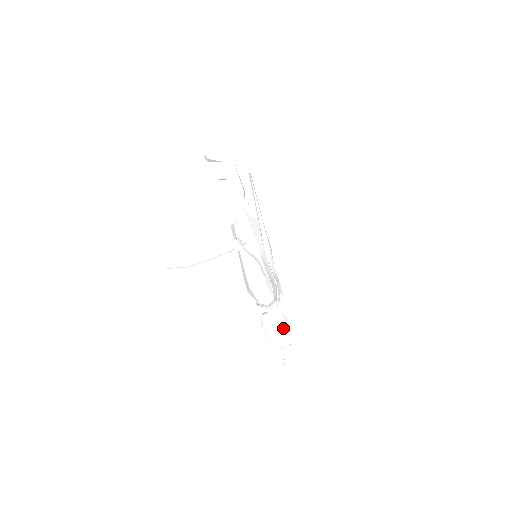
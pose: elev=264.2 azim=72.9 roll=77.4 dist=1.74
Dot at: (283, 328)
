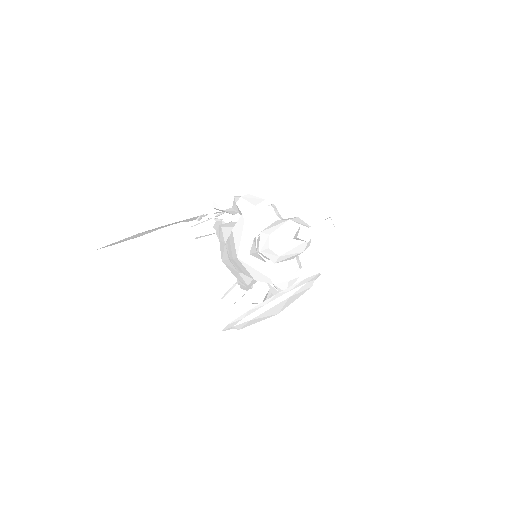
Dot at: occluded
